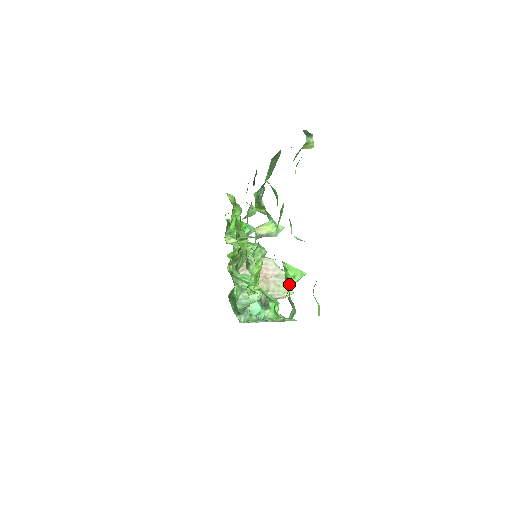
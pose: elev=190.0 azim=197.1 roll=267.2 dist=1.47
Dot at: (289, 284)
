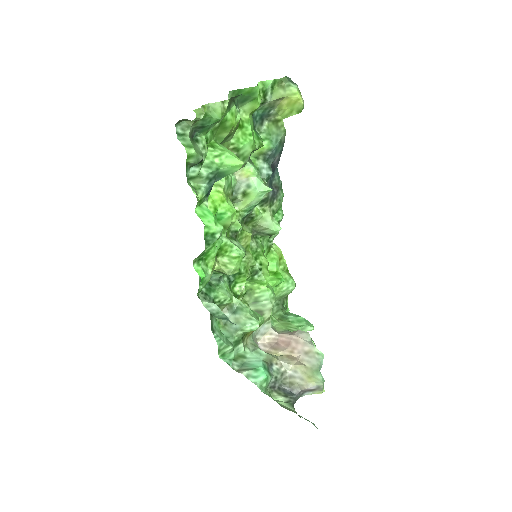
Dot at: (211, 149)
